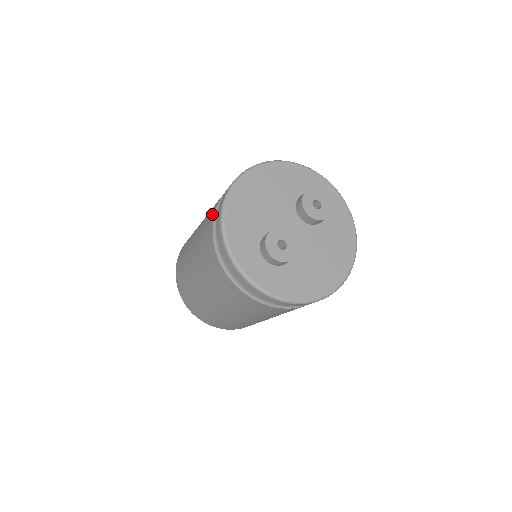
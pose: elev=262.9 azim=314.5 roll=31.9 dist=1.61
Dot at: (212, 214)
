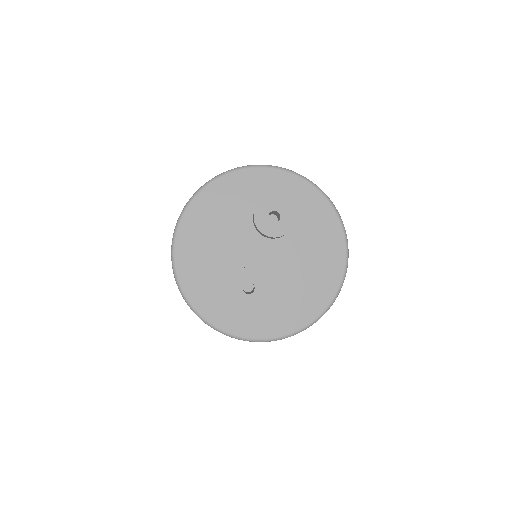
Dot at: occluded
